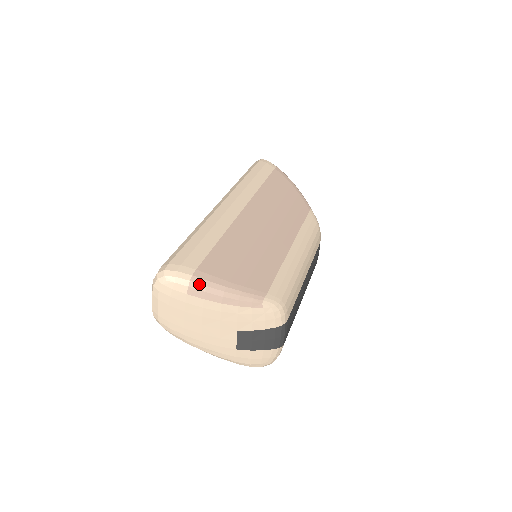
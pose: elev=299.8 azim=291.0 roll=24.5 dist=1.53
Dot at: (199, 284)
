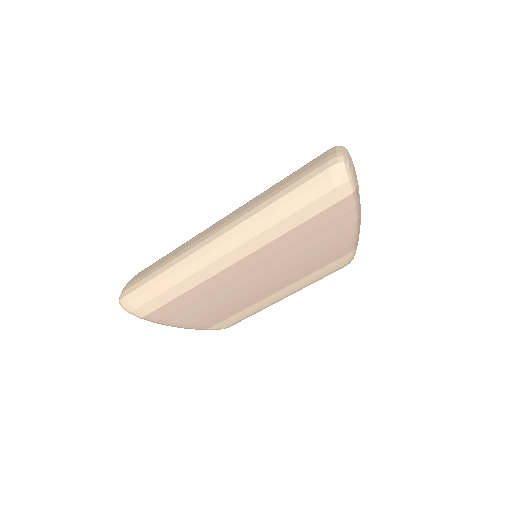
Dot at: occluded
